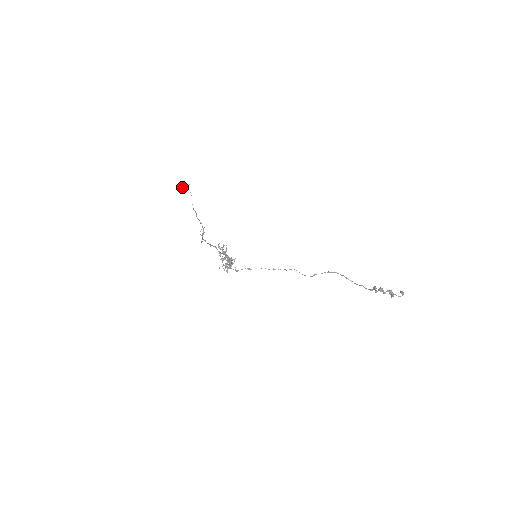
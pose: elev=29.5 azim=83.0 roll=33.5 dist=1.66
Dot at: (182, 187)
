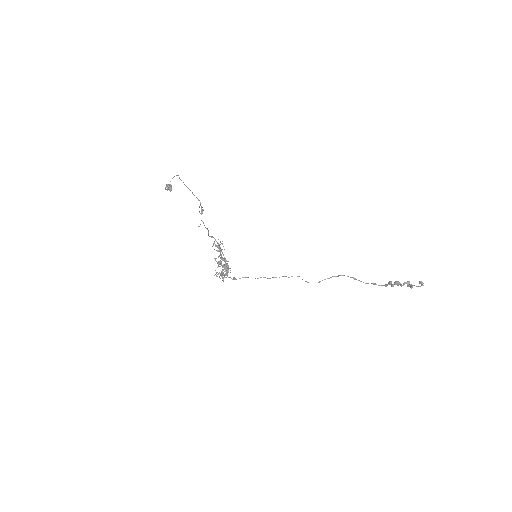
Dot at: (167, 185)
